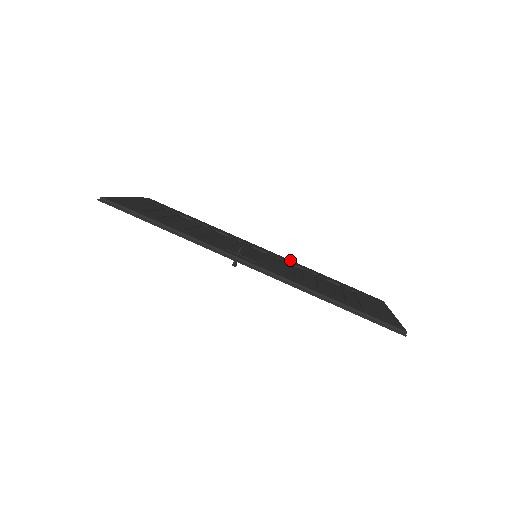
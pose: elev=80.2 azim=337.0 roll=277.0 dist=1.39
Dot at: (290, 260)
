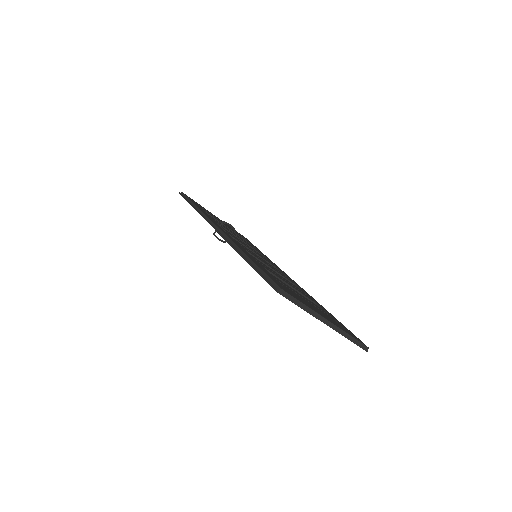
Dot at: (305, 291)
